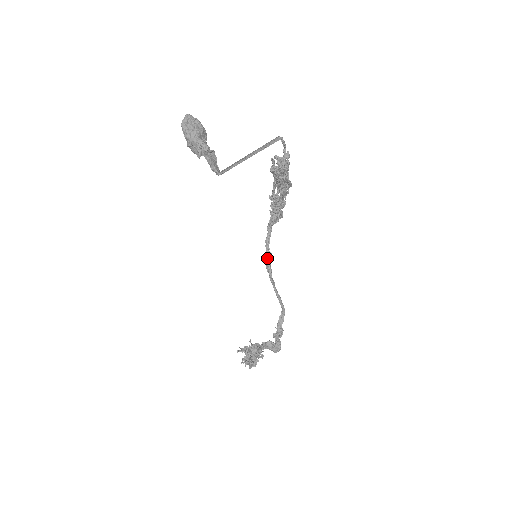
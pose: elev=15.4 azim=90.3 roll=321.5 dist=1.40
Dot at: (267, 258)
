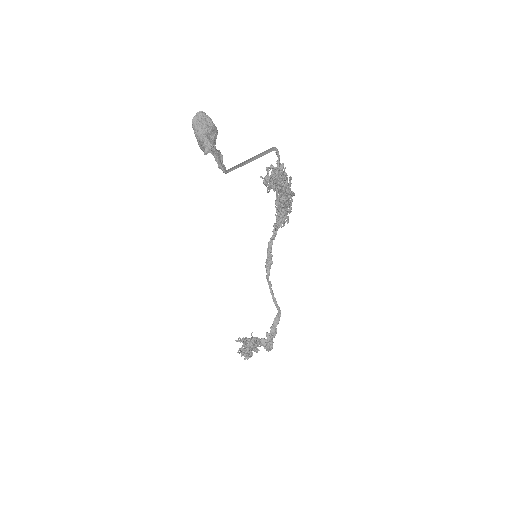
Dot at: (268, 260)
